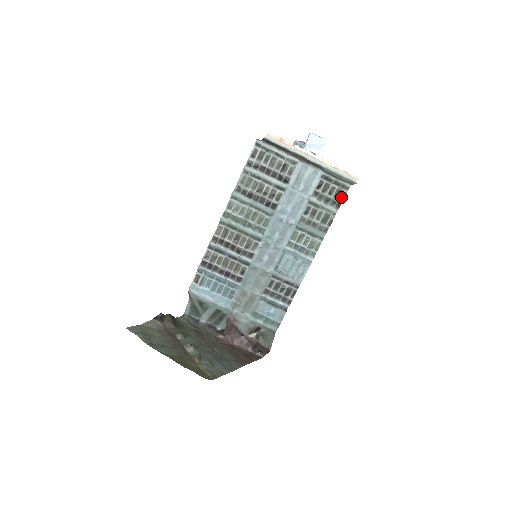
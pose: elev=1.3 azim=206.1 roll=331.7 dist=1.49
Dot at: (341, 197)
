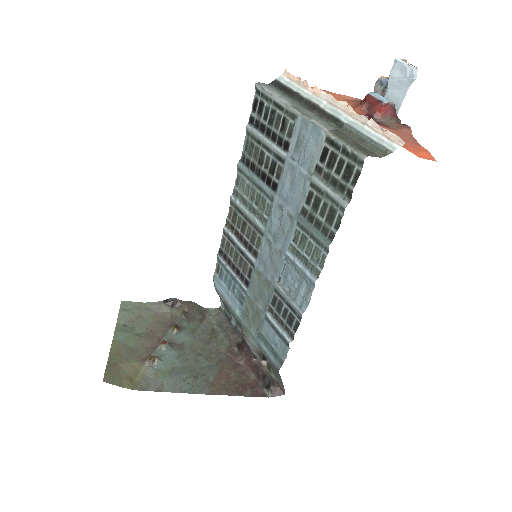
Dot at: (353, 179)
